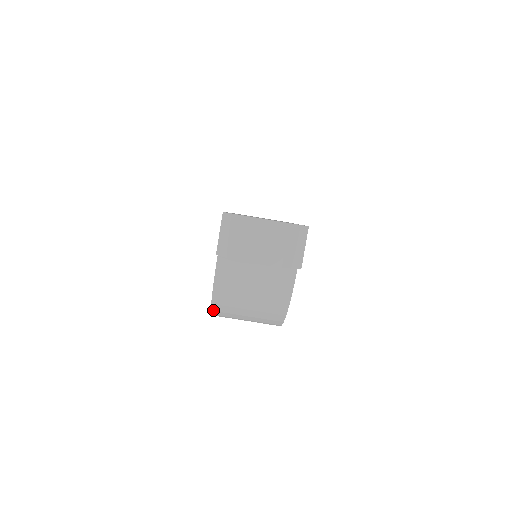
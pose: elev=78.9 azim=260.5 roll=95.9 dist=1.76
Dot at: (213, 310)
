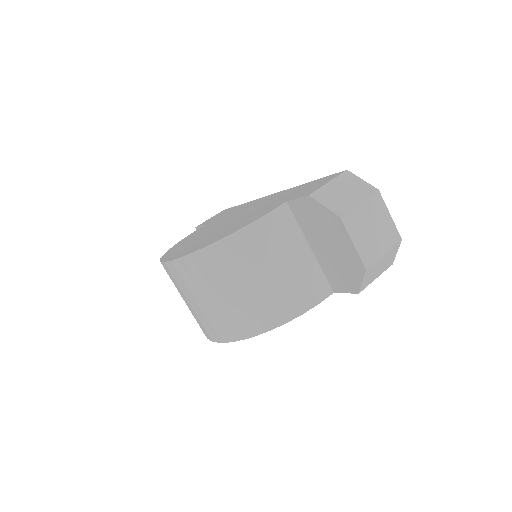
Dot at: (200, 253)
